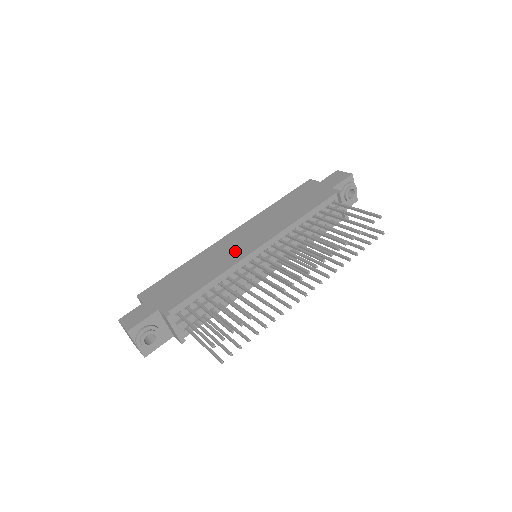
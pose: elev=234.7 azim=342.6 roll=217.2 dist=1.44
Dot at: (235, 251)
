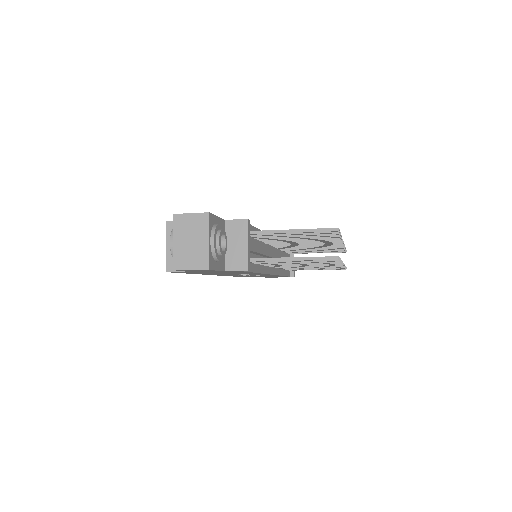
Dot at: occluded
